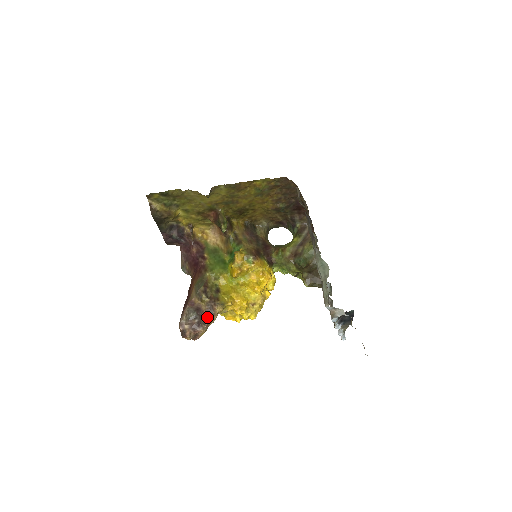
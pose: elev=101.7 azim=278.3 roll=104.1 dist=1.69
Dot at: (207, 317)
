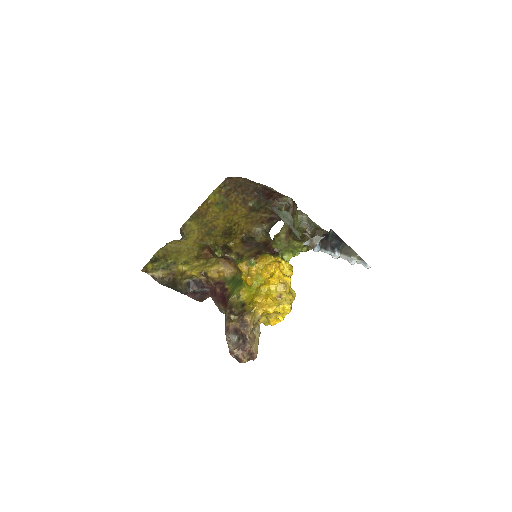
Dot at: (244, 331)
